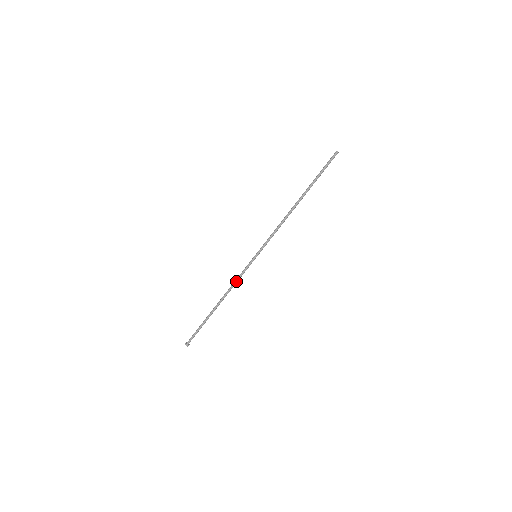
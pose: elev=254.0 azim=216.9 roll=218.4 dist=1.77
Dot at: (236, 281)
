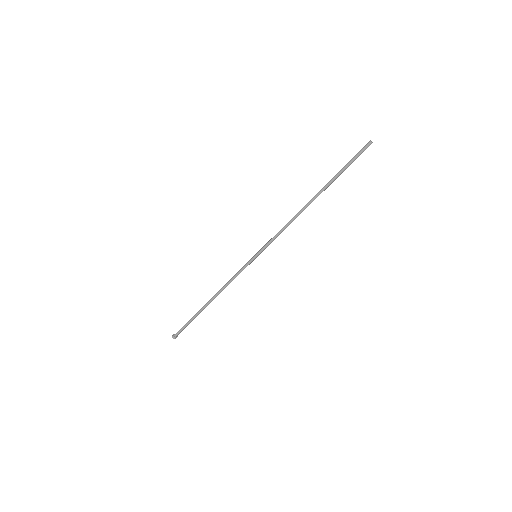
Dot at: (231, 280)
